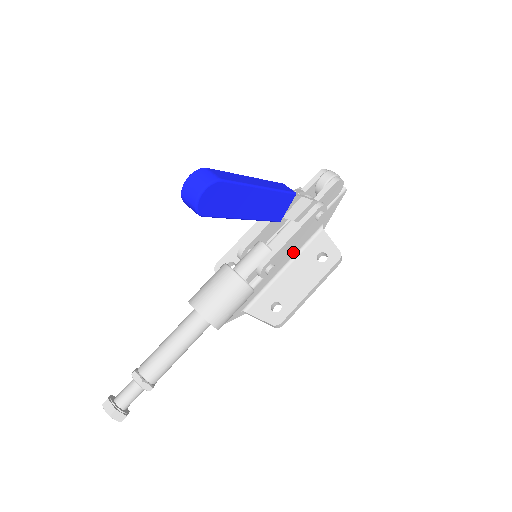
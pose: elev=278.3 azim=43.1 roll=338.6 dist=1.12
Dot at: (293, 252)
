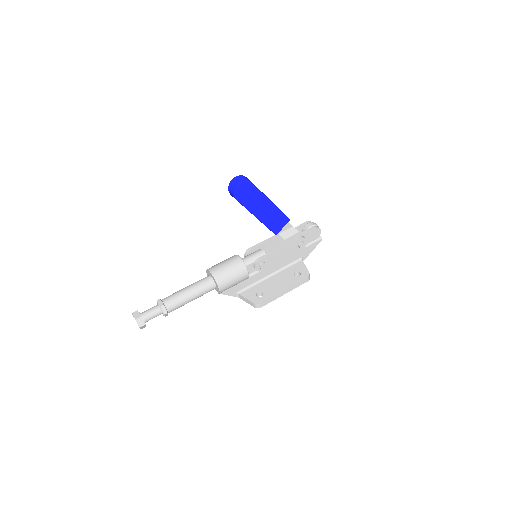
Dot at: (279, 266)
